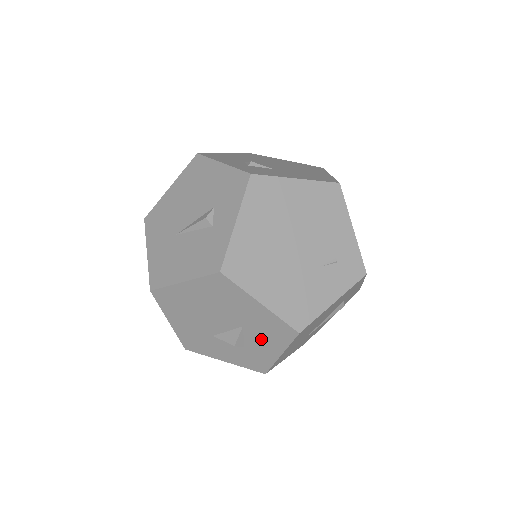
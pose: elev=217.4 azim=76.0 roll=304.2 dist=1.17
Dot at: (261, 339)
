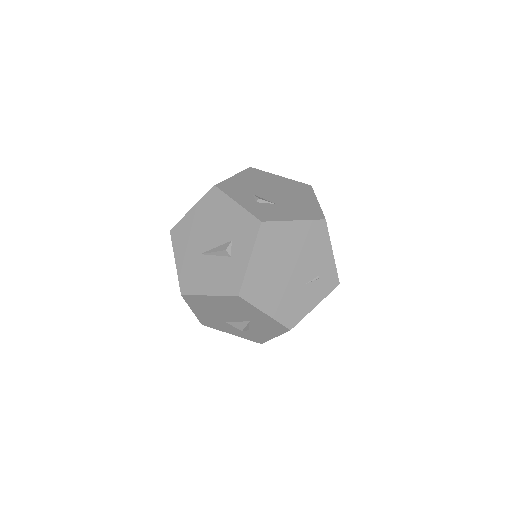
Dot at: (262, 329)
